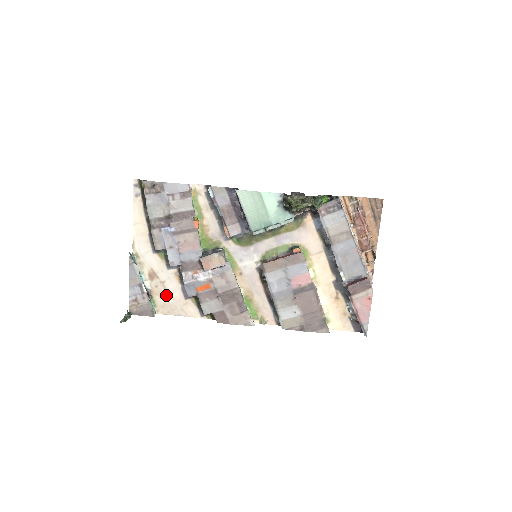
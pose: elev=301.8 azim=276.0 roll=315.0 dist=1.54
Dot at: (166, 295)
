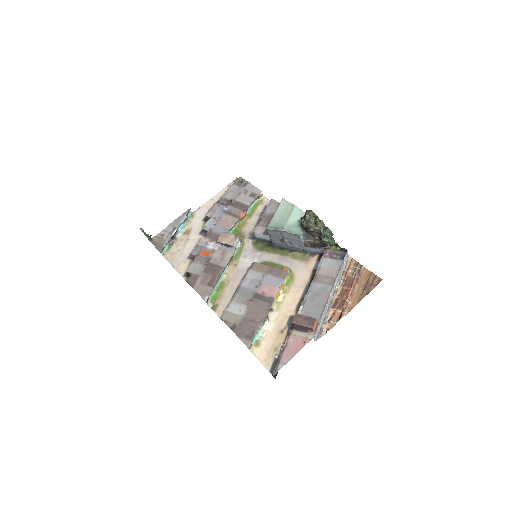
Dot at: (181, 248)
